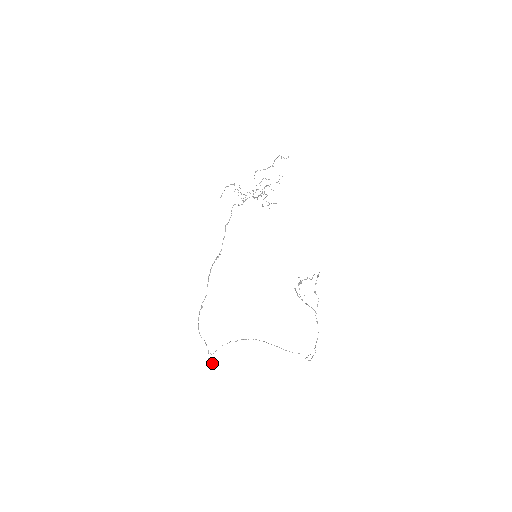
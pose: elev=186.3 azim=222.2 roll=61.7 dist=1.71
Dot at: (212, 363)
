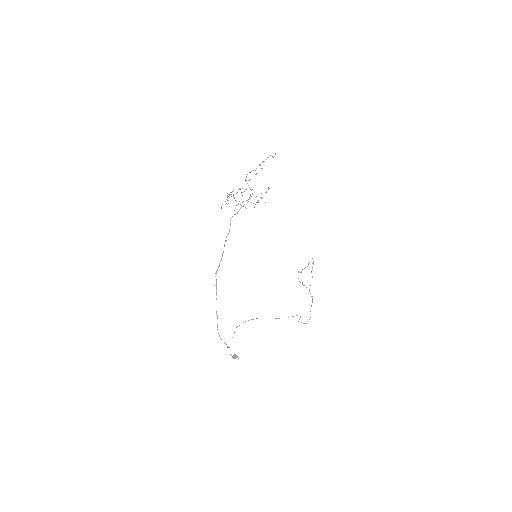
Dot at: (236, 356)
